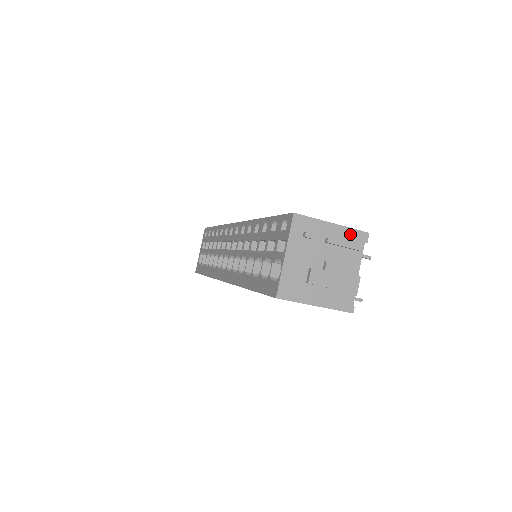
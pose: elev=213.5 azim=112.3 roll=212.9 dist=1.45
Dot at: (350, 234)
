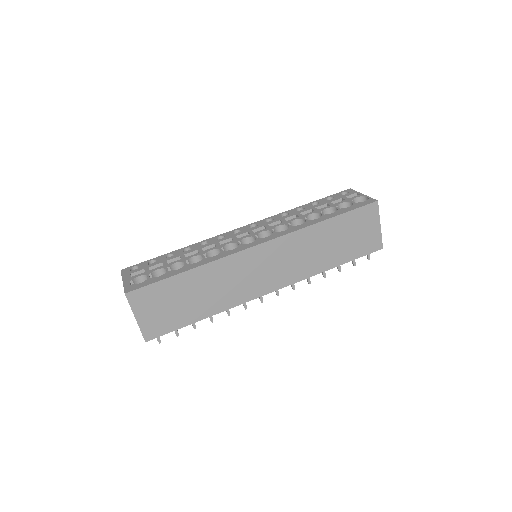
Dot at: occluded
